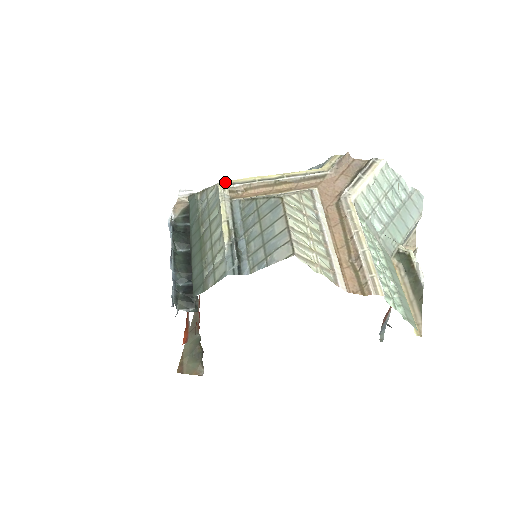
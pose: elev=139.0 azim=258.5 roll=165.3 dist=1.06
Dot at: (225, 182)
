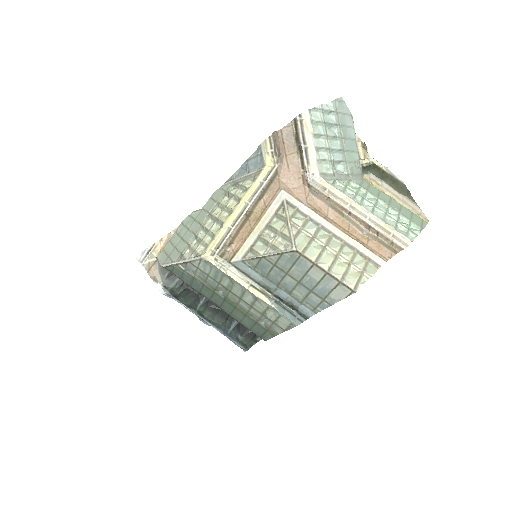
Dot at: (209, 252)
